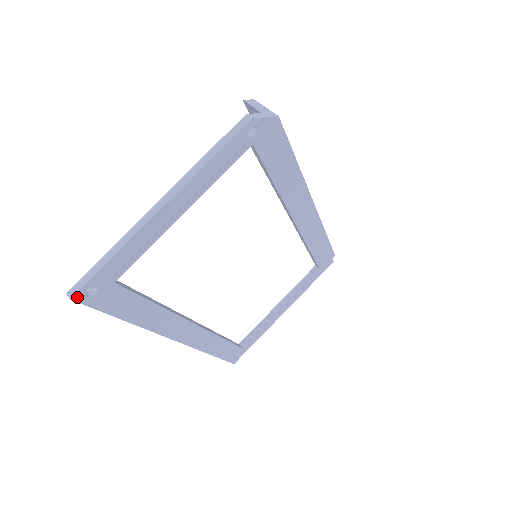
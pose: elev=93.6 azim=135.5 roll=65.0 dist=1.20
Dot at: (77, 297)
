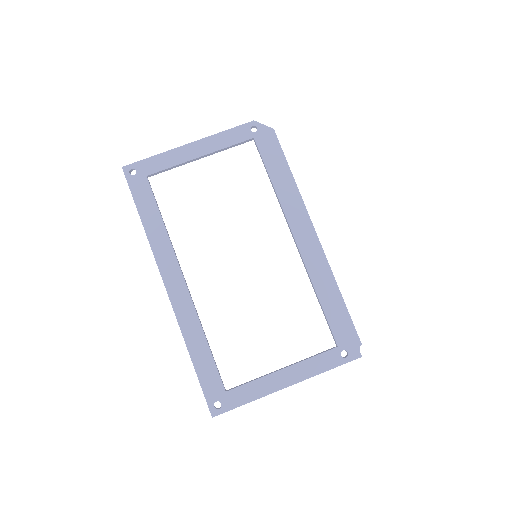
Dot at: (125, 169)
